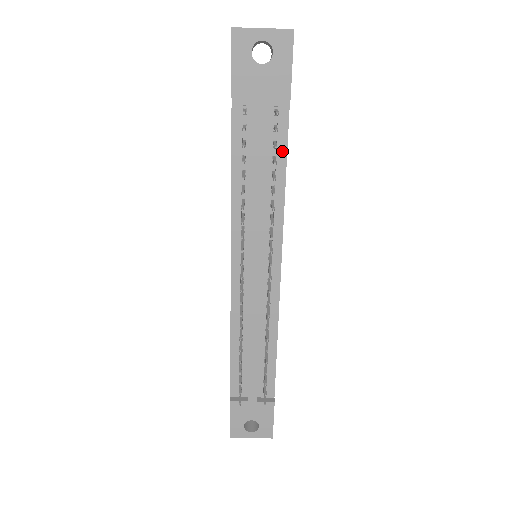
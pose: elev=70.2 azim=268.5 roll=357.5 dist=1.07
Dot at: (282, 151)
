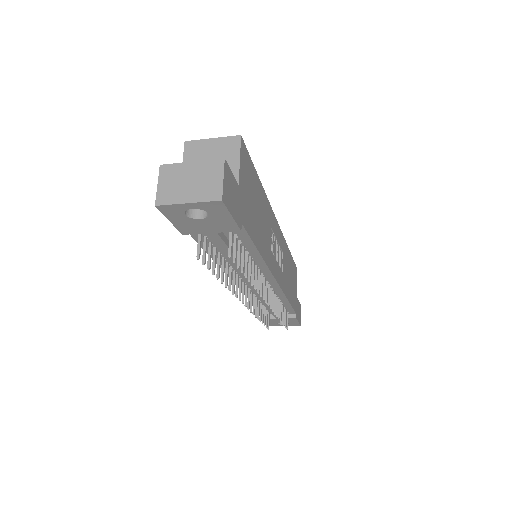
Dot at: (249, 244)
